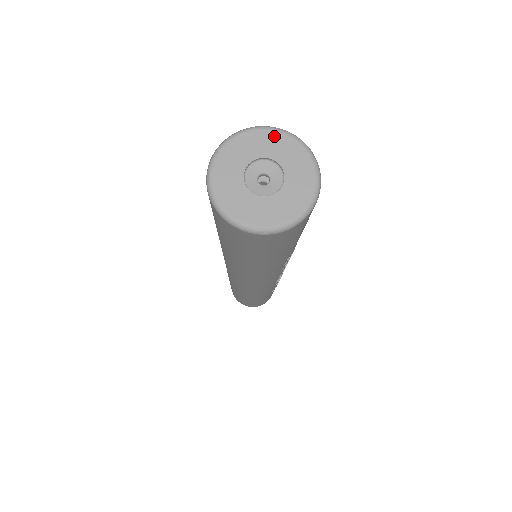
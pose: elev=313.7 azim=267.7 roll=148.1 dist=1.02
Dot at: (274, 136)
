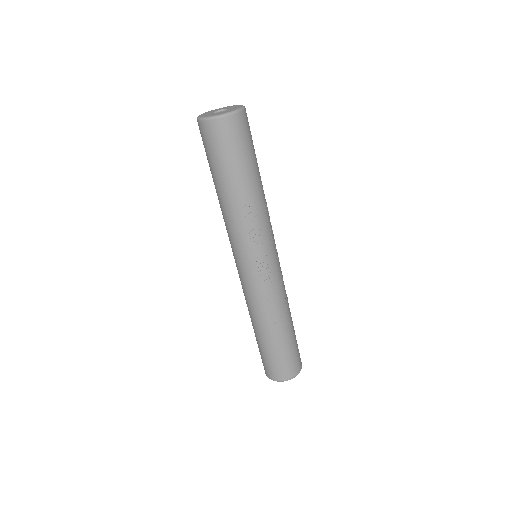
Dot at: (236, 106)
